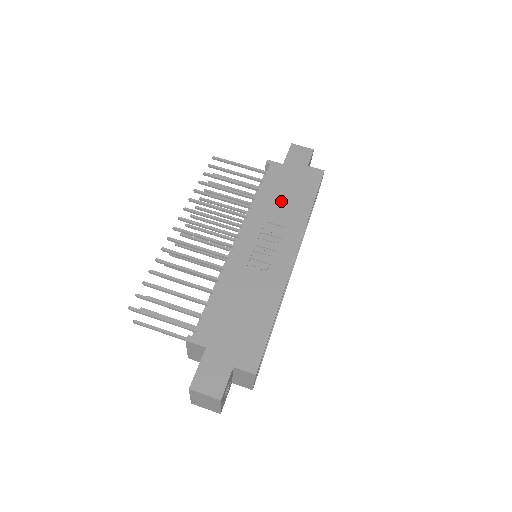
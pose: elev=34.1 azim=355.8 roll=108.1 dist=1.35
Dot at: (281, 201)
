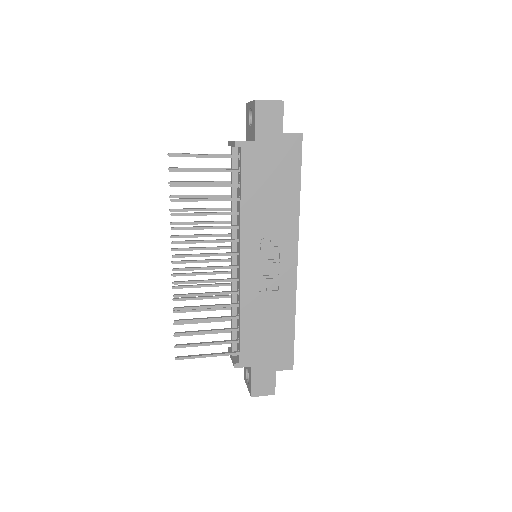
Dot at: (267, 199)
